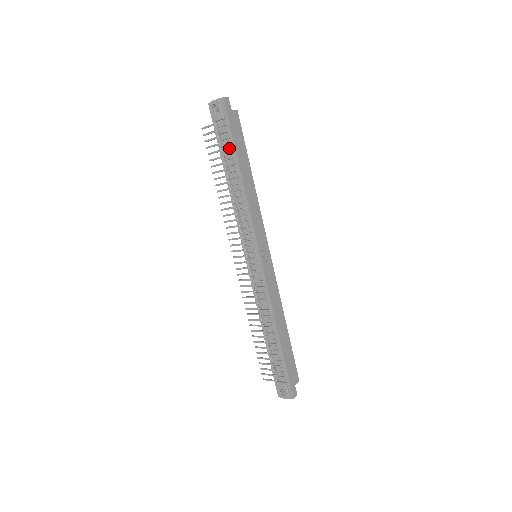
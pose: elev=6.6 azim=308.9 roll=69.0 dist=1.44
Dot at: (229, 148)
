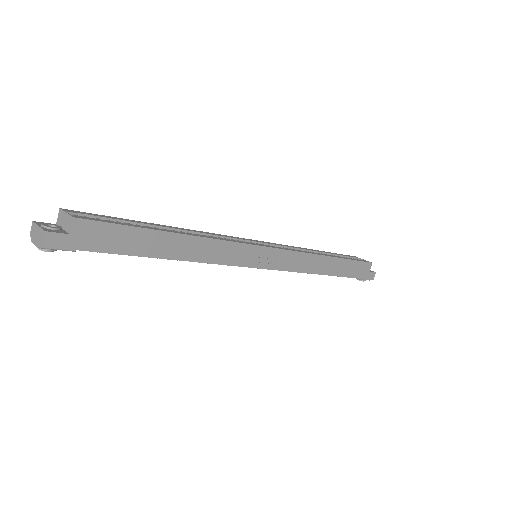
Dot at: occluded
